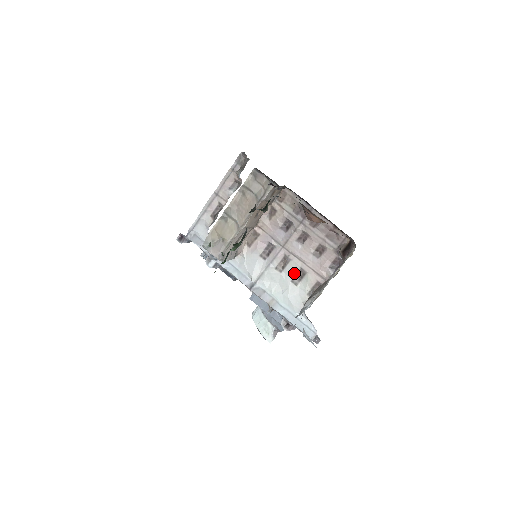
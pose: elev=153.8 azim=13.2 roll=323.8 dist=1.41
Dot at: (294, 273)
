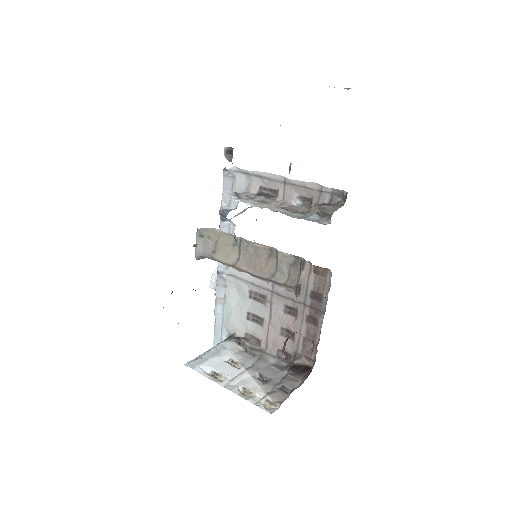
Dot at: (256, 313)
